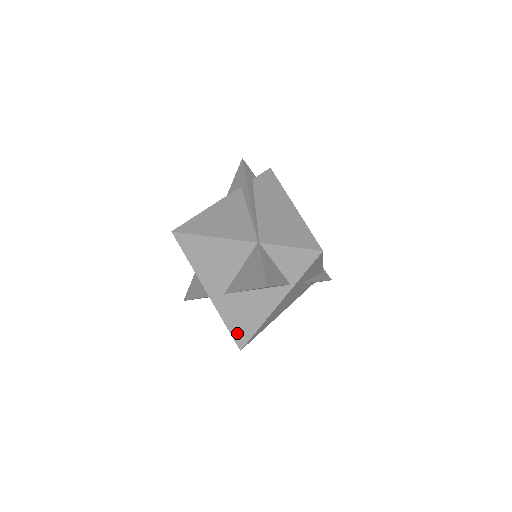
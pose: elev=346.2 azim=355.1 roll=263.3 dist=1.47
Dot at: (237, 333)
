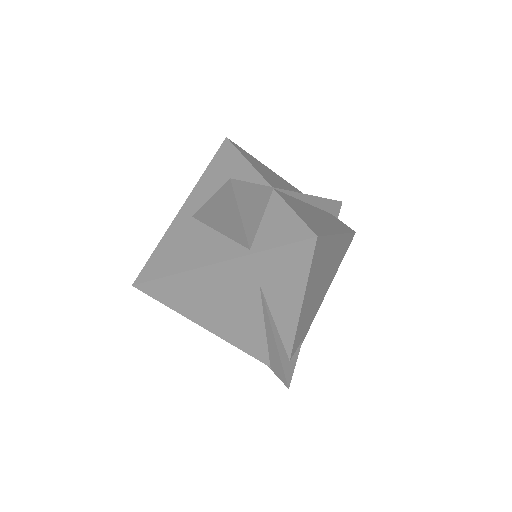
Dot at: (153, 264)
